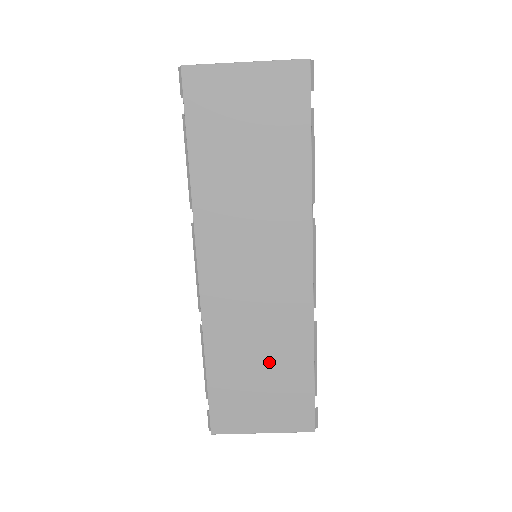
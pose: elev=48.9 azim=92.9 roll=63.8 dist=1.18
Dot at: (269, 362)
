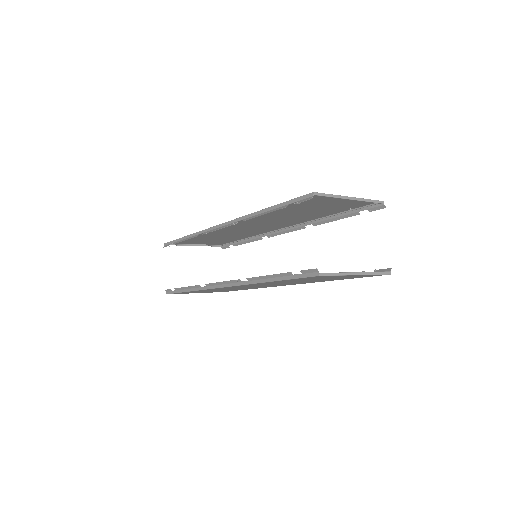
Dot at: occluded
